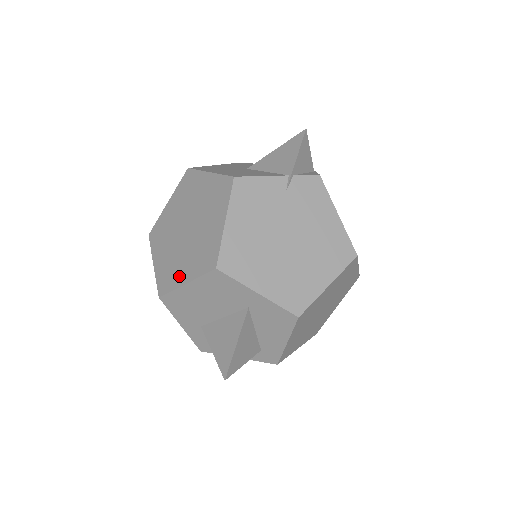
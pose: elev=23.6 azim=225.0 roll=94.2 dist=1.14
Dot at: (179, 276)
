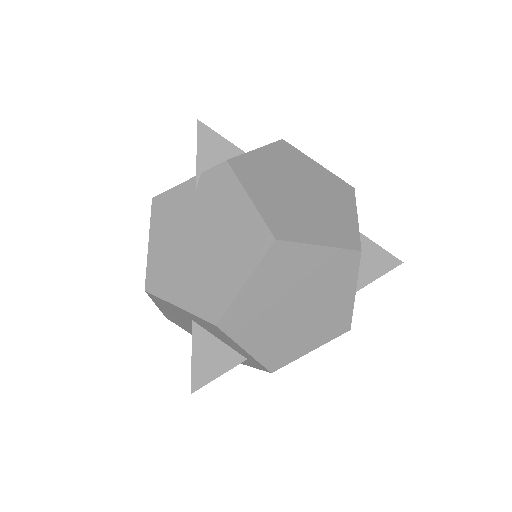
Dot at: occluded
